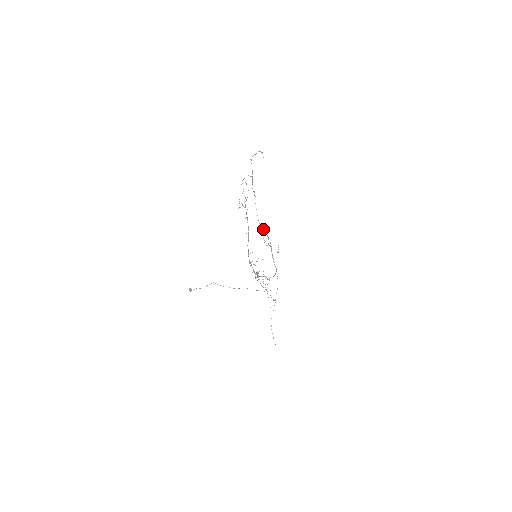
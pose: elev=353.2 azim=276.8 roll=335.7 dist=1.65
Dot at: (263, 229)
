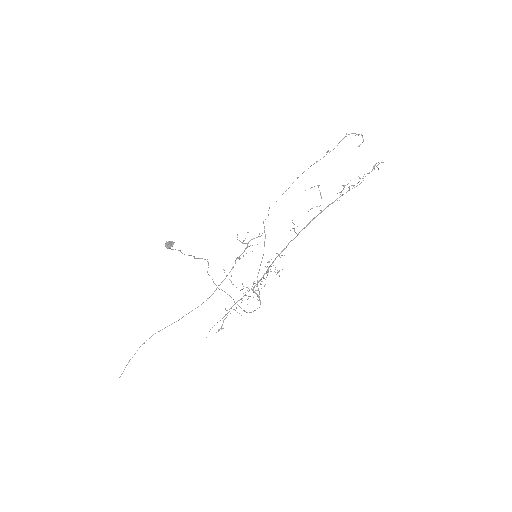
Dot at: occluded
